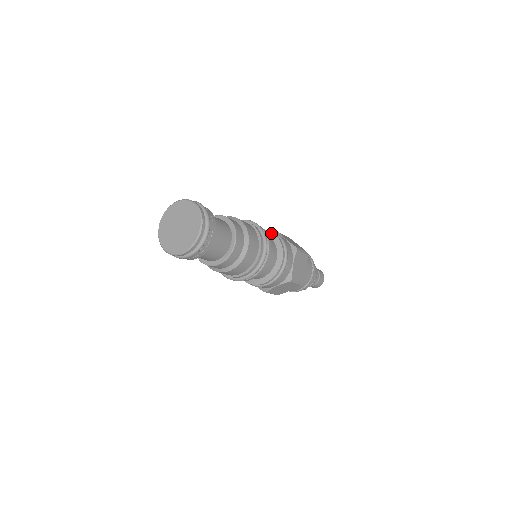
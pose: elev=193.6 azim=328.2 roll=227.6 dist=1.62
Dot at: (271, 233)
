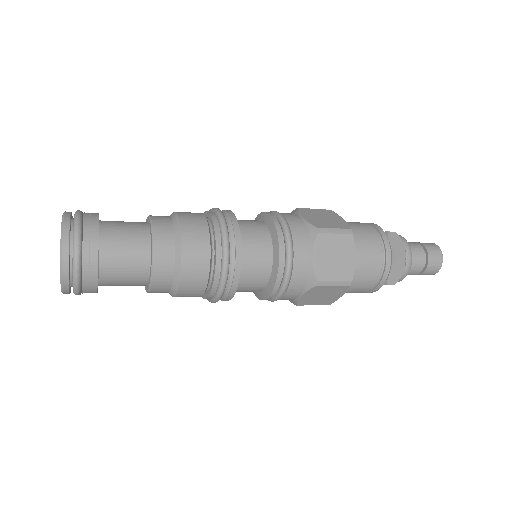
Dot at: (267, 216)
